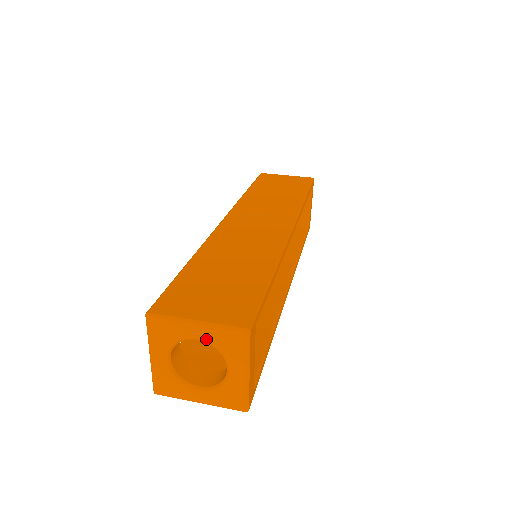
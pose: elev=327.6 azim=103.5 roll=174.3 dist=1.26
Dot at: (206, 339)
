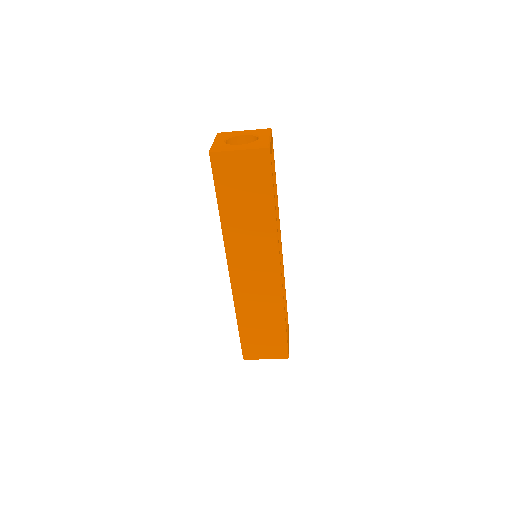
Dot at: (248, 133)
